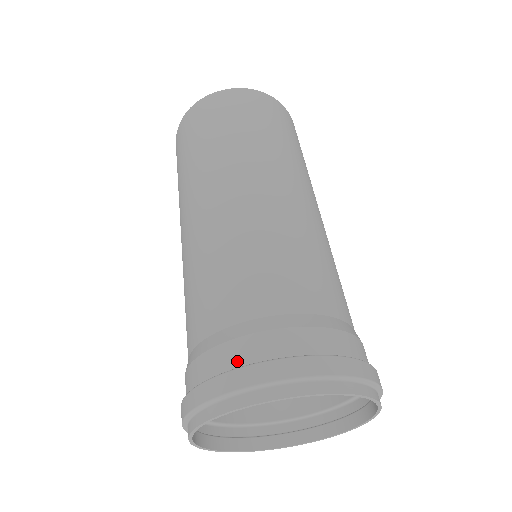
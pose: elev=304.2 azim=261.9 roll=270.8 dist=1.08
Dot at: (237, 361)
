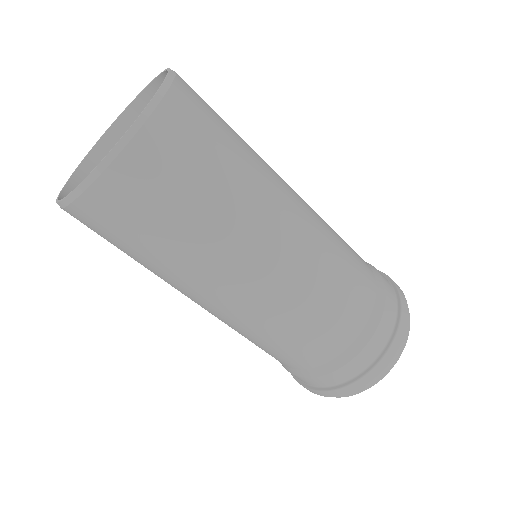
Dot at: (334, 383)
